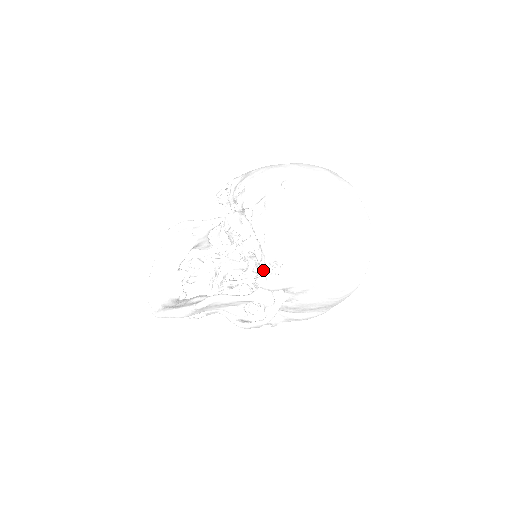
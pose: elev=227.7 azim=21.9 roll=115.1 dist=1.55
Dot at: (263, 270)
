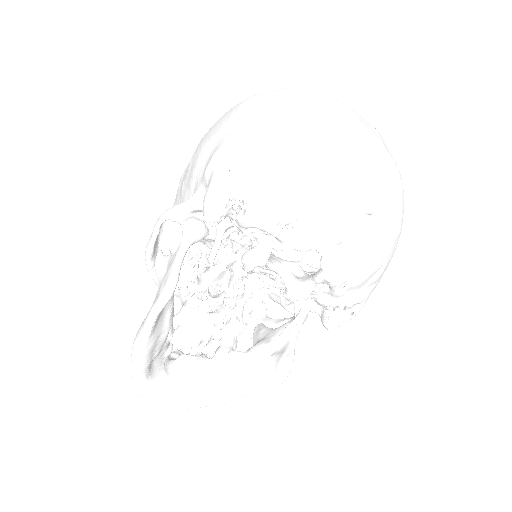
Dot at: (327, 308)
